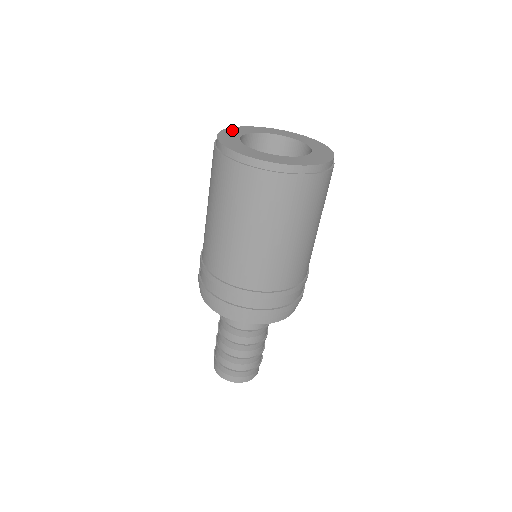
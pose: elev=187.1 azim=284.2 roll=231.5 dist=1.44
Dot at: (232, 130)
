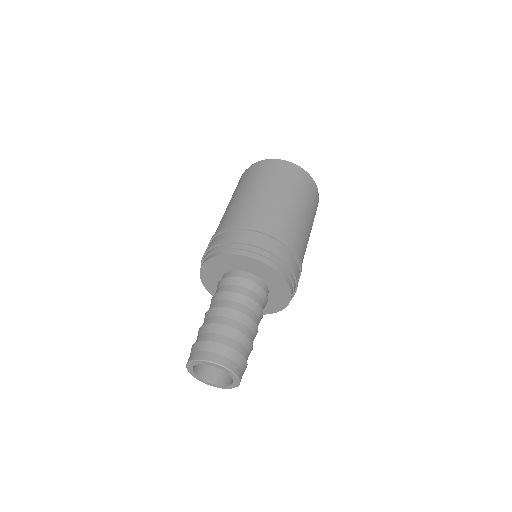
Dot at: occluded
